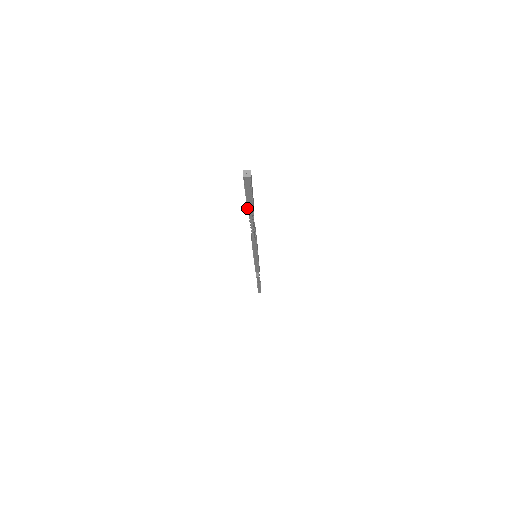
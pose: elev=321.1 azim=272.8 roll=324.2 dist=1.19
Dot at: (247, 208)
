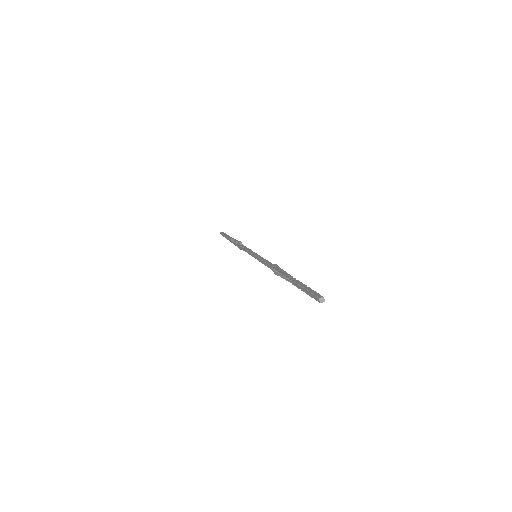
Dot at: occluded
